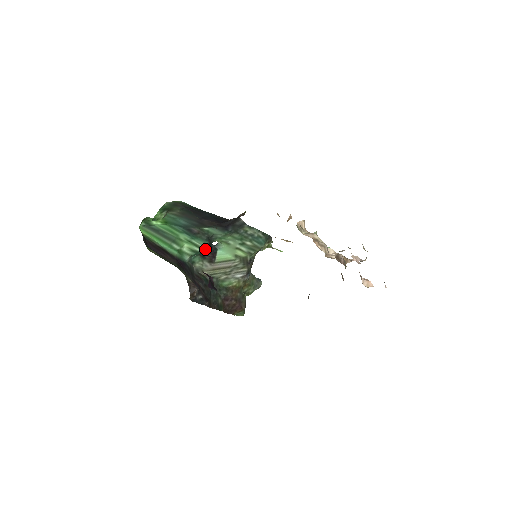
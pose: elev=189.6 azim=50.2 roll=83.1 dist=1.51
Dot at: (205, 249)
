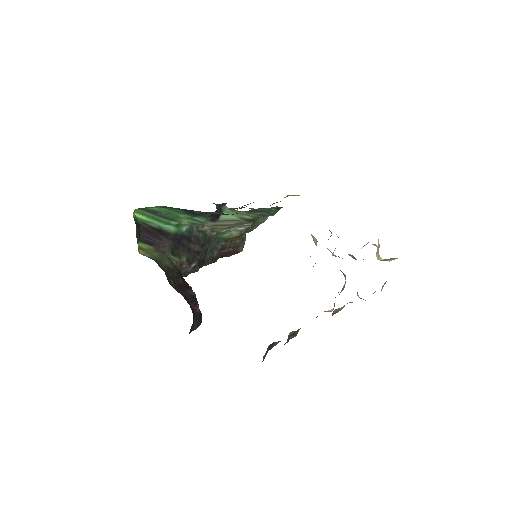
Dot at: occluded
